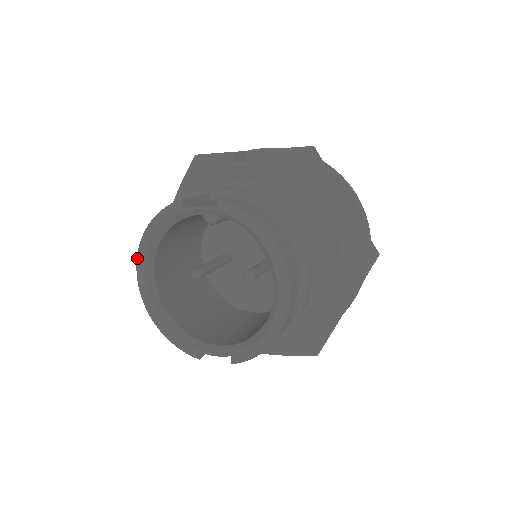
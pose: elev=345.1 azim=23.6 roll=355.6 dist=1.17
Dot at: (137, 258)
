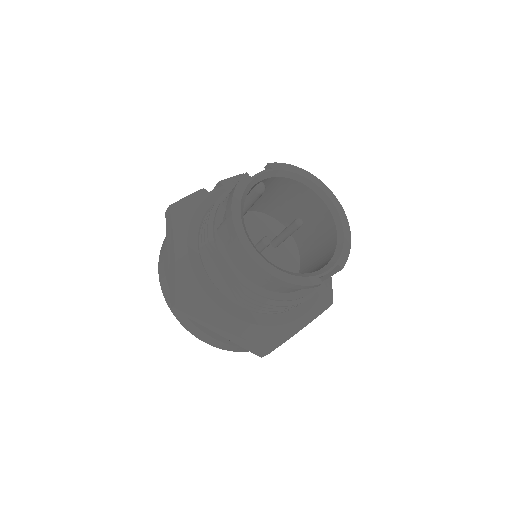
Dot at: (236, 231)
